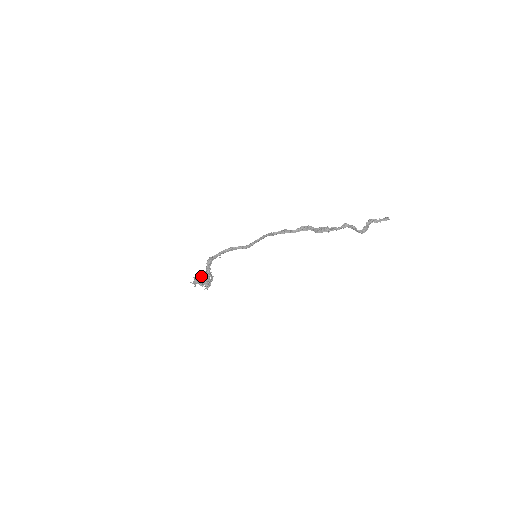
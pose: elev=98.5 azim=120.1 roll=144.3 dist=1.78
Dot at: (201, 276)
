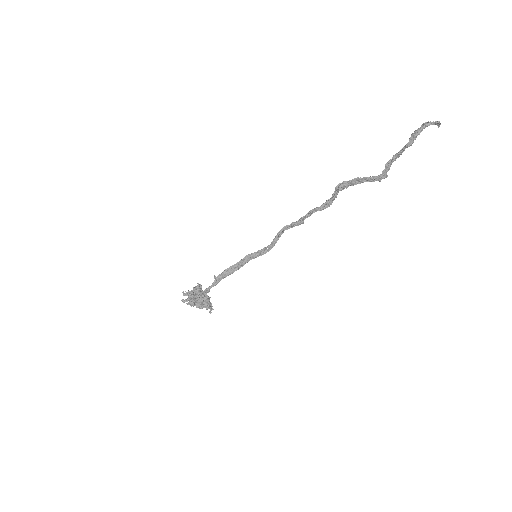
Dot at: (199, 307)
